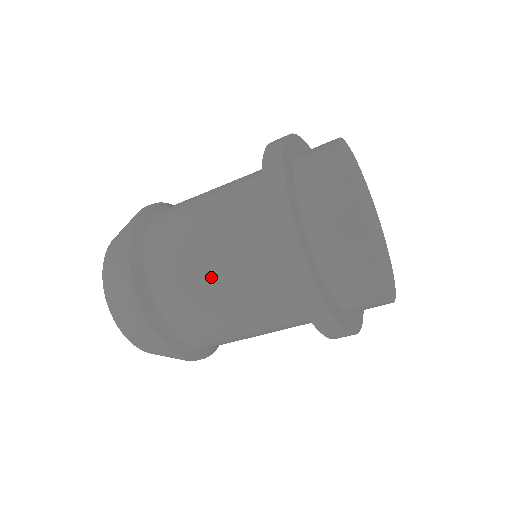
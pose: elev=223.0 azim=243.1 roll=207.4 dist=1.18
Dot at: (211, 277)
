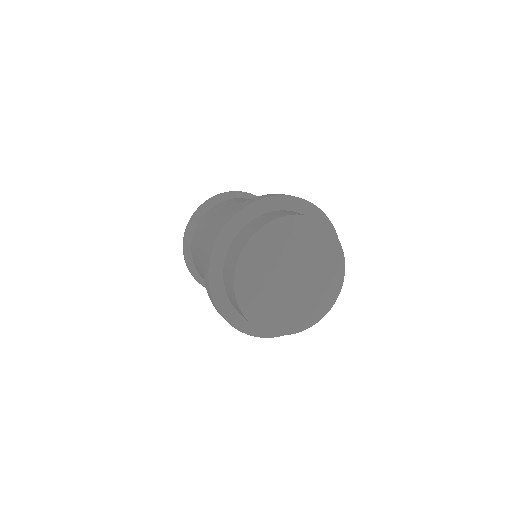
Dot at: occluded
